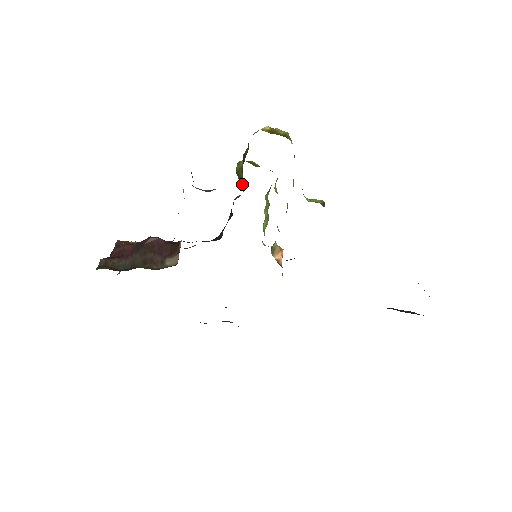
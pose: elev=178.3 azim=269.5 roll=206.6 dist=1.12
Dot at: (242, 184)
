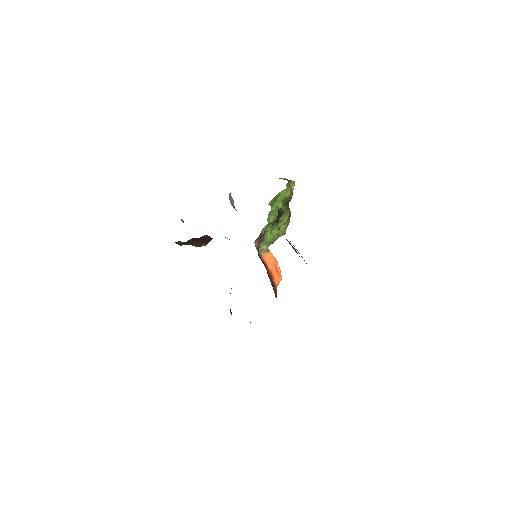
Dot at: occluded
